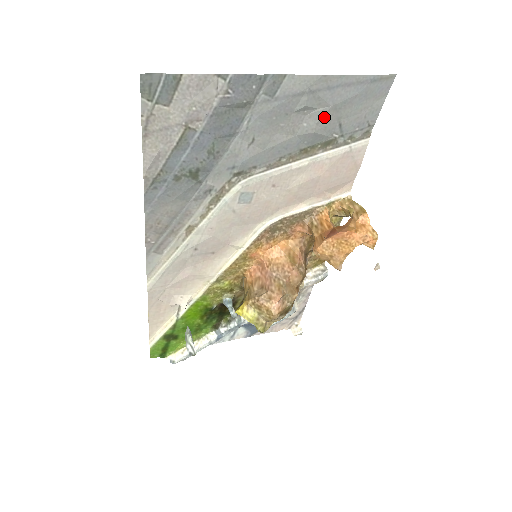
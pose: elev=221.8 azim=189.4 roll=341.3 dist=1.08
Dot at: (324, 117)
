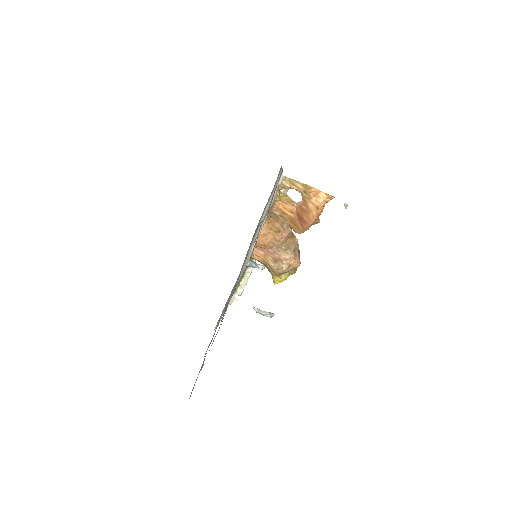
Dot at: occluded
